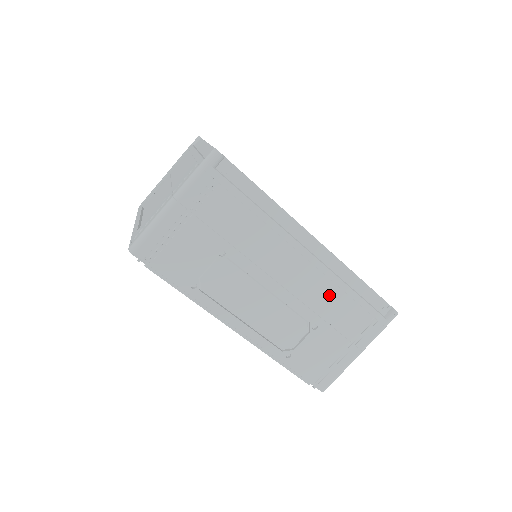
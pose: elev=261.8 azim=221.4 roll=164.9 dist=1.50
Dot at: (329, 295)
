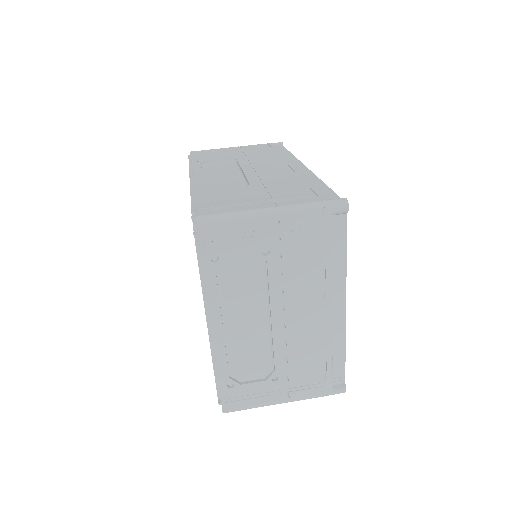
Dot at: (285, 179)
